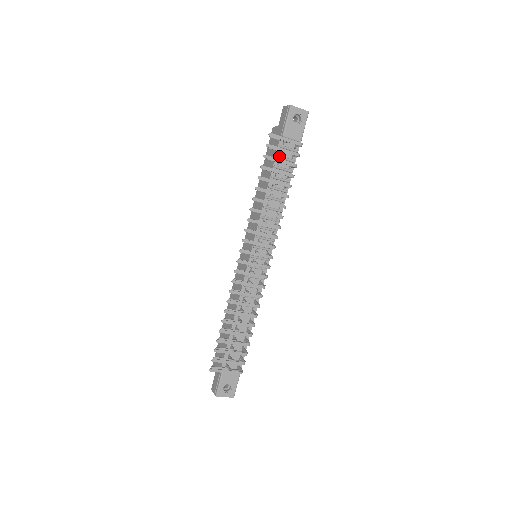
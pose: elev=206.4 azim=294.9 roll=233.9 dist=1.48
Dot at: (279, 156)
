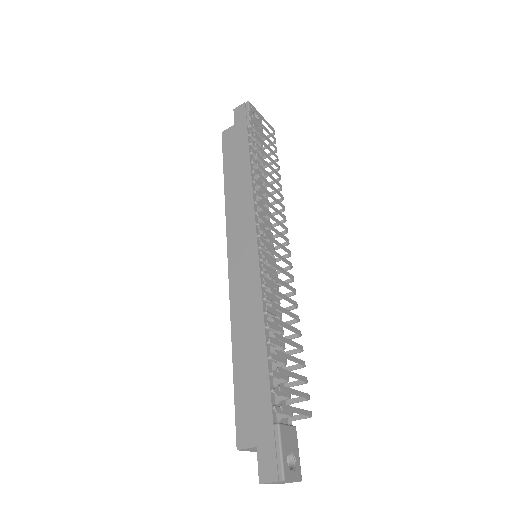
Dot at: (252, 144)
